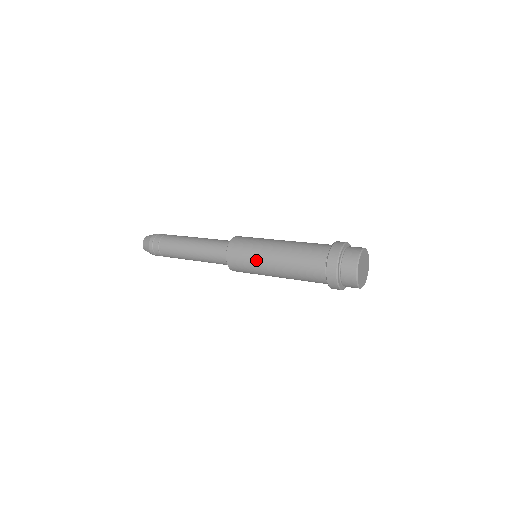
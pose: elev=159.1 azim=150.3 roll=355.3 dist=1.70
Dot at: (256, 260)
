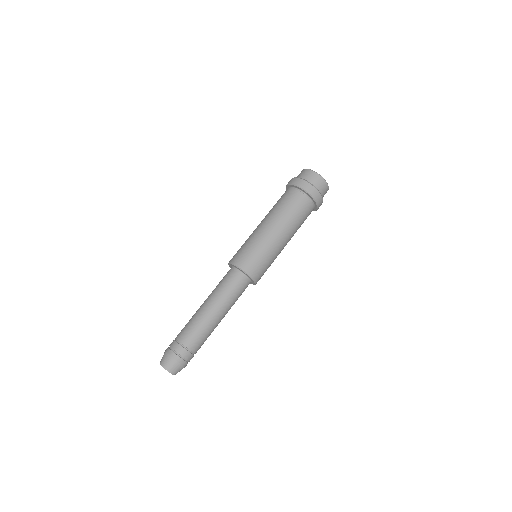
Dot at: (261, 242)
